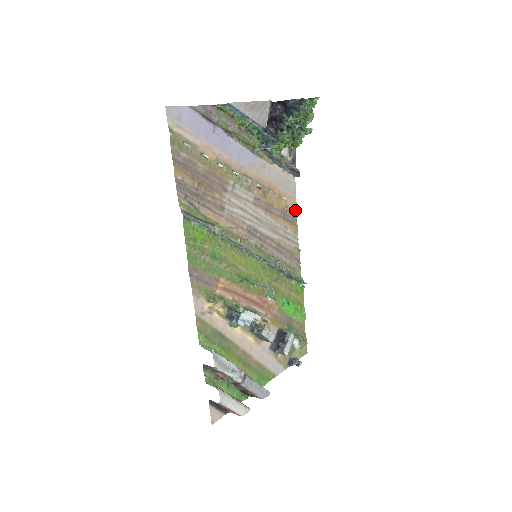
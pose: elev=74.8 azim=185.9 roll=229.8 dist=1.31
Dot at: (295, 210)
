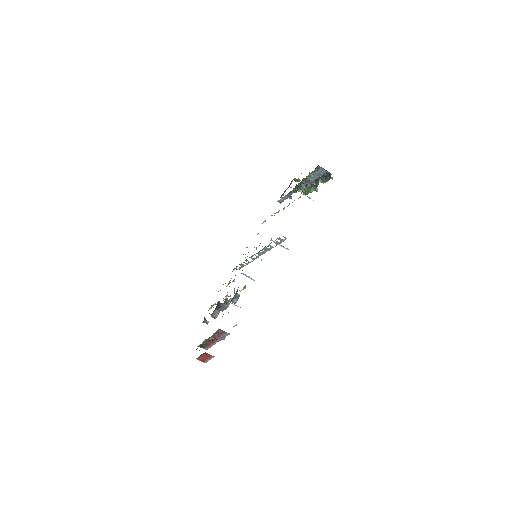
Dot at: occluded
